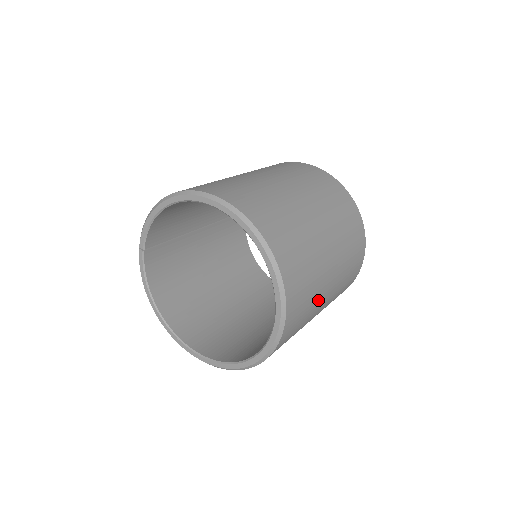
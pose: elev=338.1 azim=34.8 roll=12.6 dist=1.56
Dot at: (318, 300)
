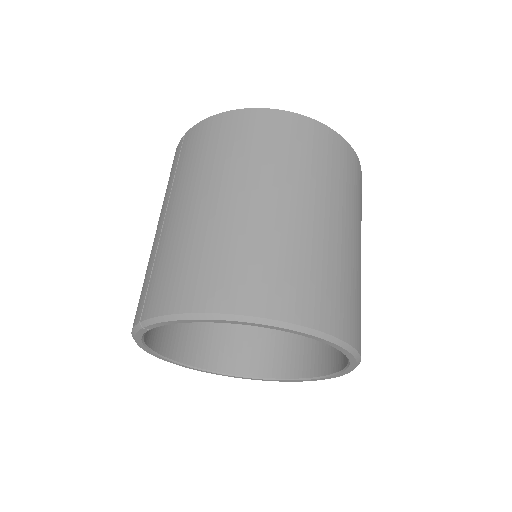
Dot at: occluded
